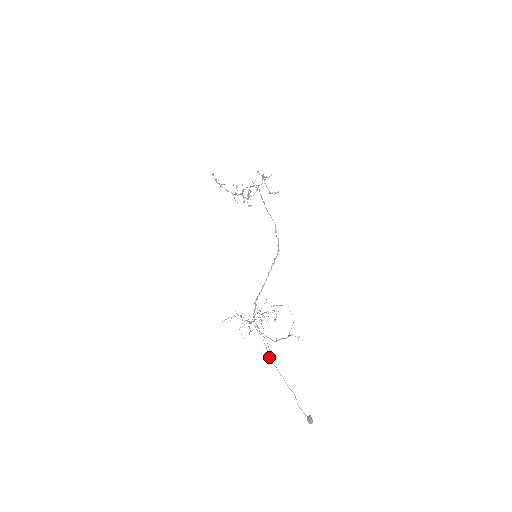
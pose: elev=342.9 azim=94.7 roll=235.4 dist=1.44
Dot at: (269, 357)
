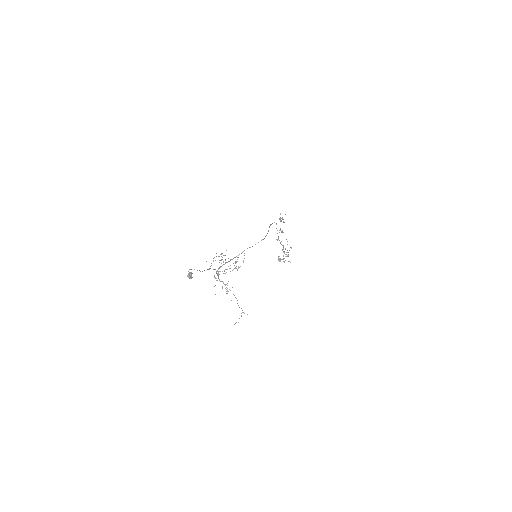
Dot at: occluded
